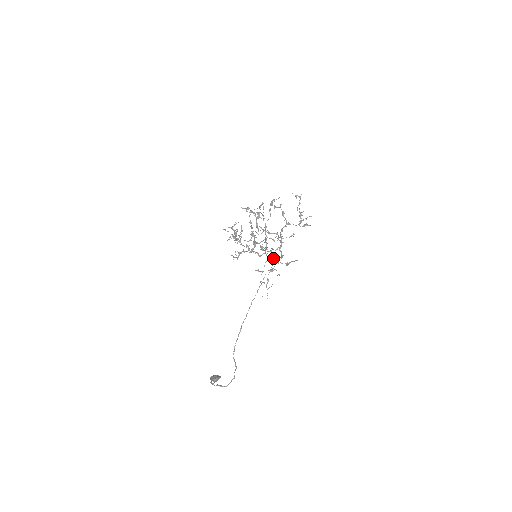
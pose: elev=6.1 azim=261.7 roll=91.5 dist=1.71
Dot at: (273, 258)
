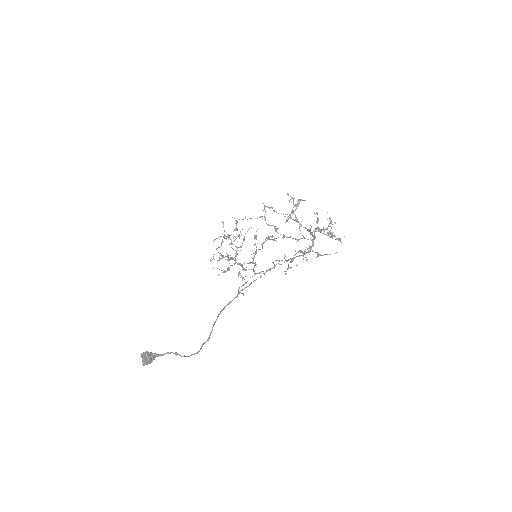
Dot at: (274, 267)
